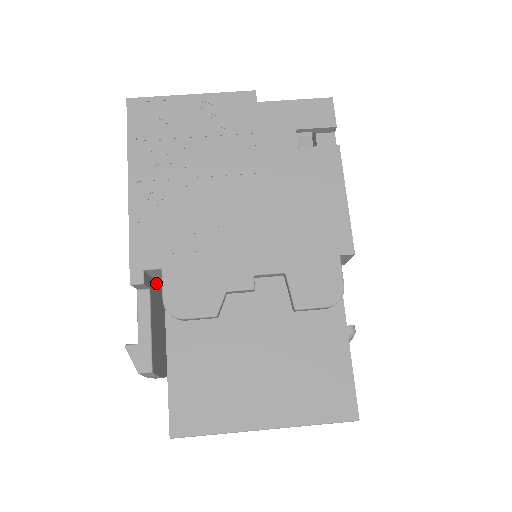
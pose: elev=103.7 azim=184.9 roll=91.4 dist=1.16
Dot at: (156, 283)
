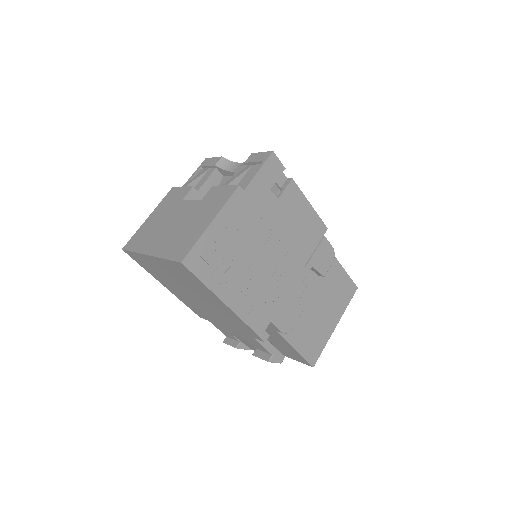
Dot at: occluded
